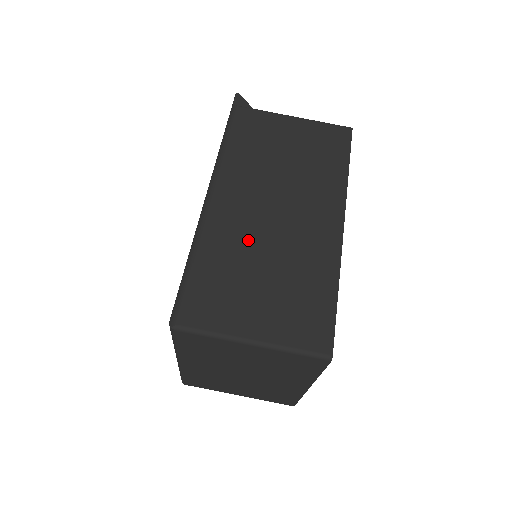
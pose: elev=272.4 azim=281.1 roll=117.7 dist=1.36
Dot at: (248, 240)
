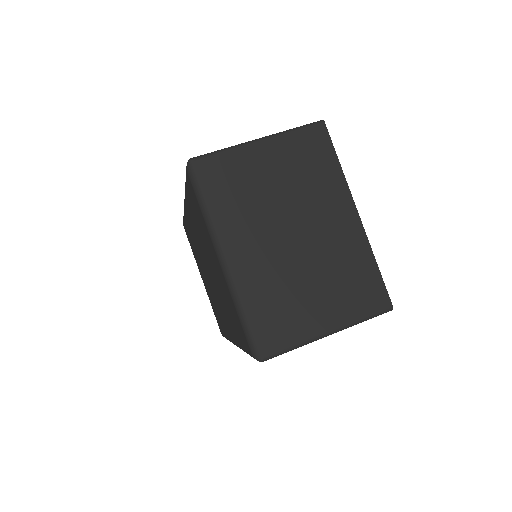
Dot at: occluded
